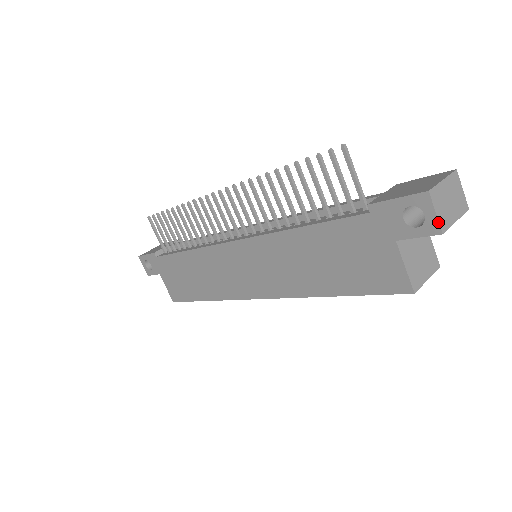
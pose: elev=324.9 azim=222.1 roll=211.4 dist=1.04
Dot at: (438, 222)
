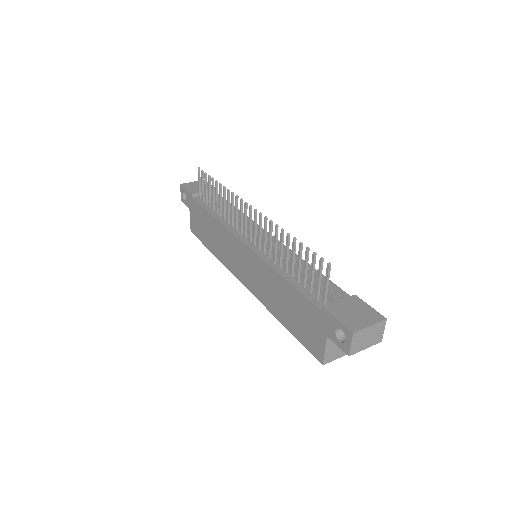
Dot at: (350, 350)
